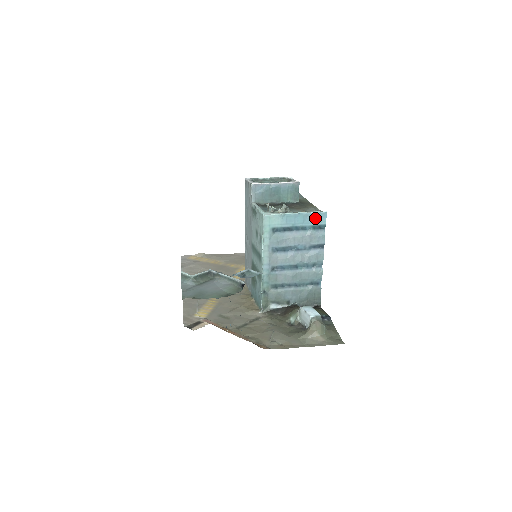
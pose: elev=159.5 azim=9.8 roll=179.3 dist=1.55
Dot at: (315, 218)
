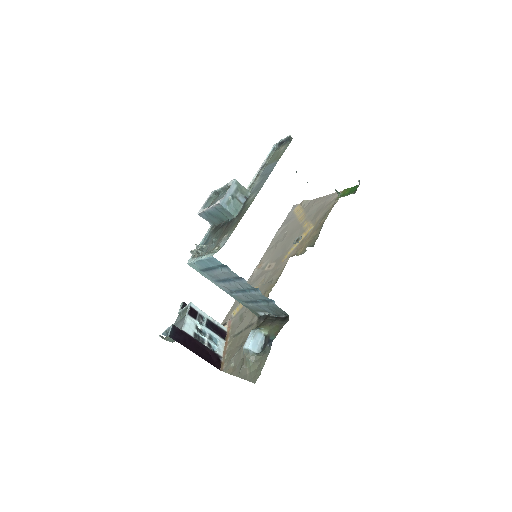
Dot at: (212, 261)
